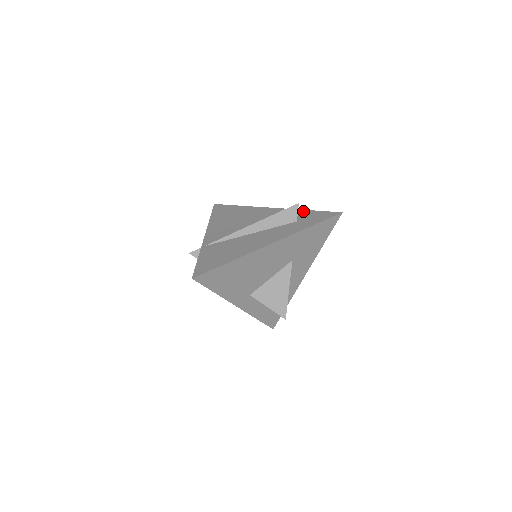
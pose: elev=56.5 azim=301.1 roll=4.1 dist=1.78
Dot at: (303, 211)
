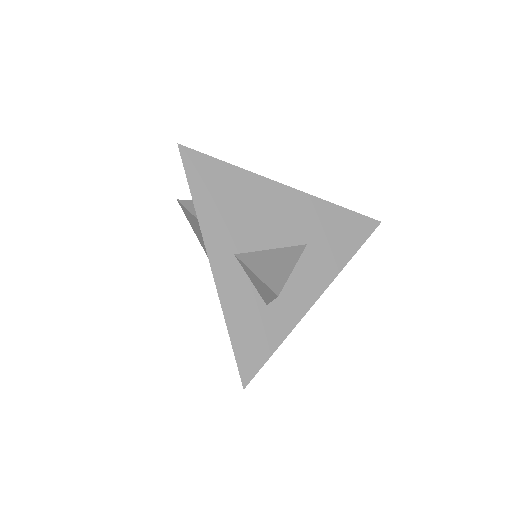
Dot at: occluded
